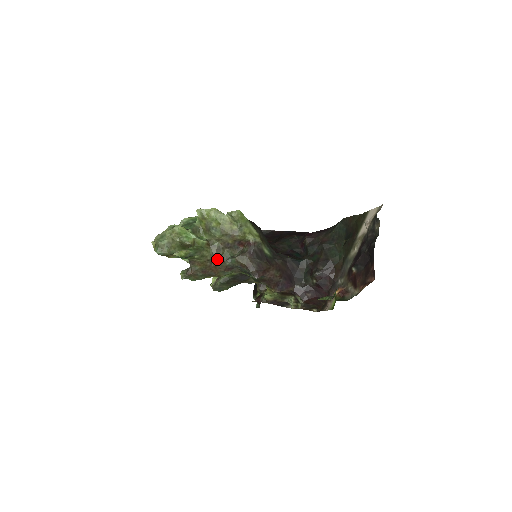
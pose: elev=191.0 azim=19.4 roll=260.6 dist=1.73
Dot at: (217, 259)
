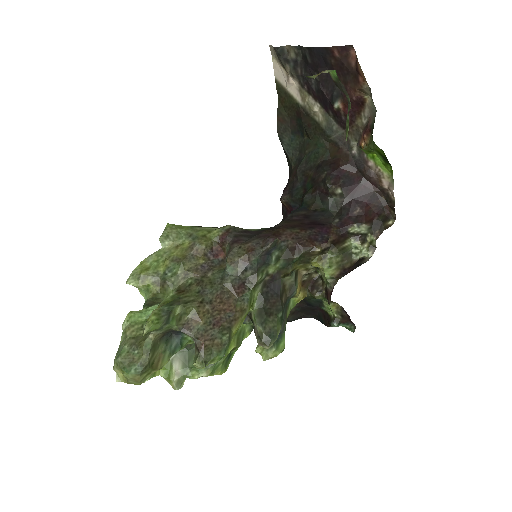
Dot at: (211, 292)
